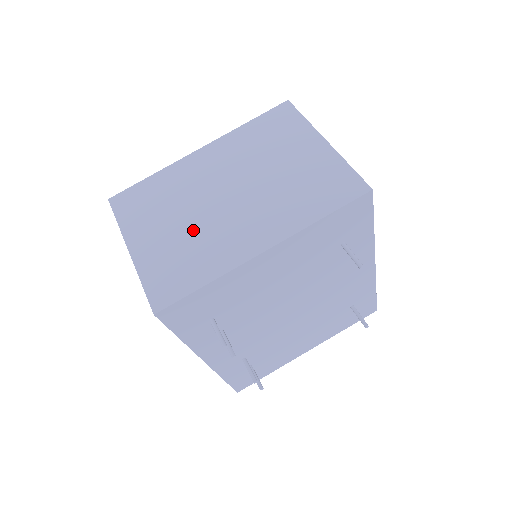
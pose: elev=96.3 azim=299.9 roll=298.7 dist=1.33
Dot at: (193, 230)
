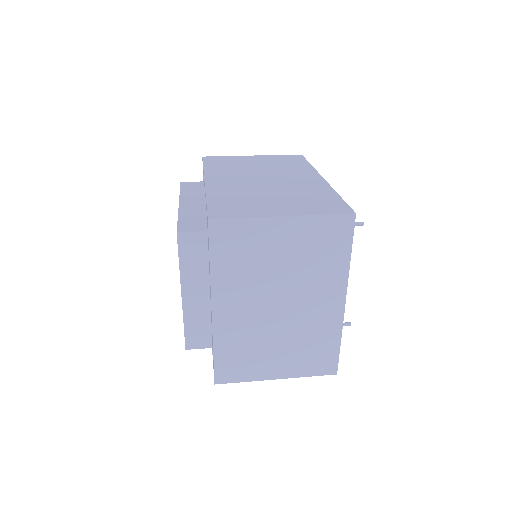
Dot at: (293, 338)
